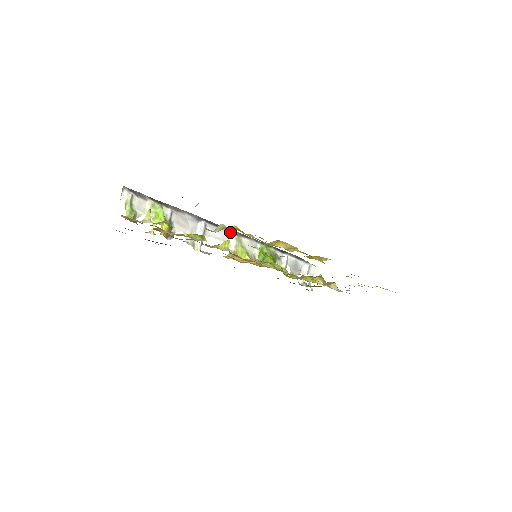
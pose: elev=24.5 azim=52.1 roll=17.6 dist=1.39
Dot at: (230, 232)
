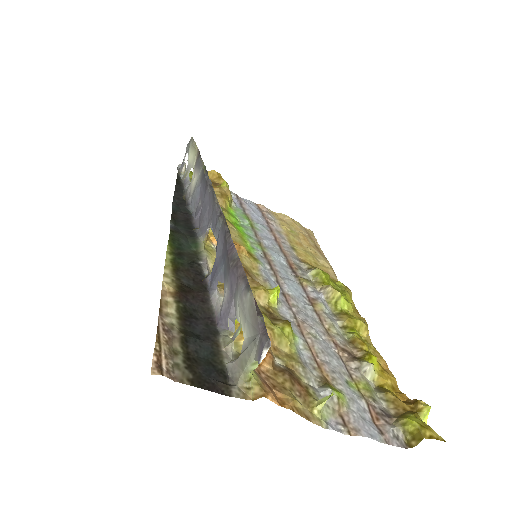
Dot at: occluded
